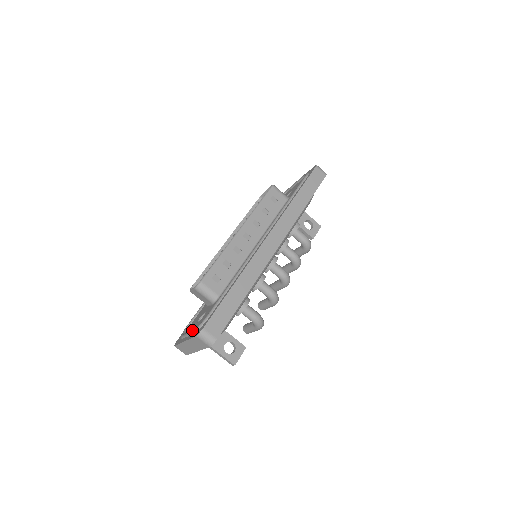
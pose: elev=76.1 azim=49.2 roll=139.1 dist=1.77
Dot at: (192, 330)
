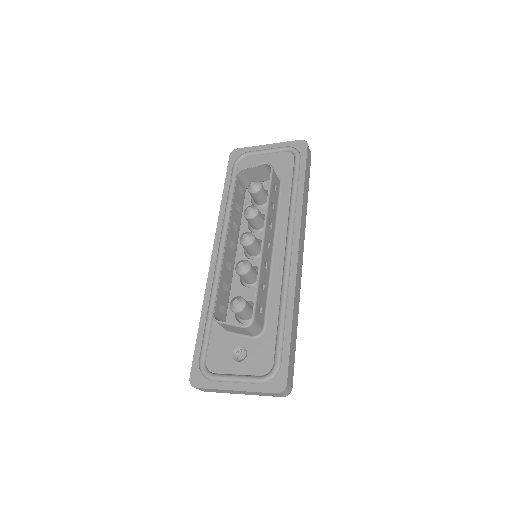
Dot at: (252, 379)
